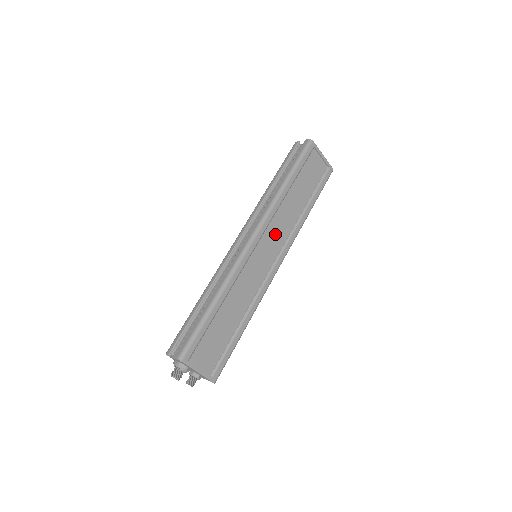
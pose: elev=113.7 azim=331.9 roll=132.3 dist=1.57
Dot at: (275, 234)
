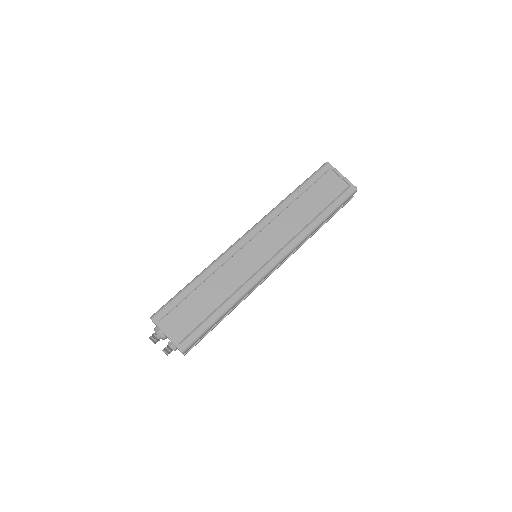
Dot at: (274, 236)
